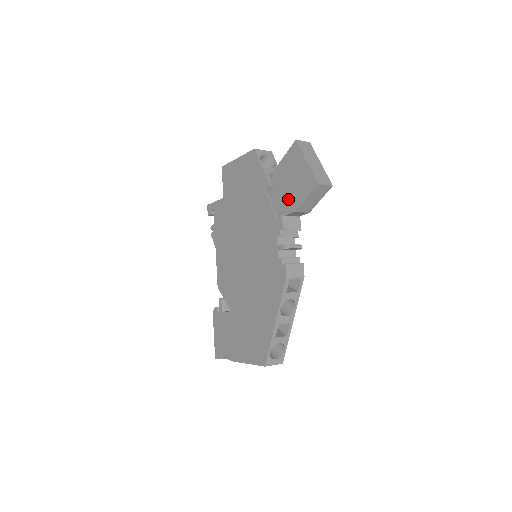
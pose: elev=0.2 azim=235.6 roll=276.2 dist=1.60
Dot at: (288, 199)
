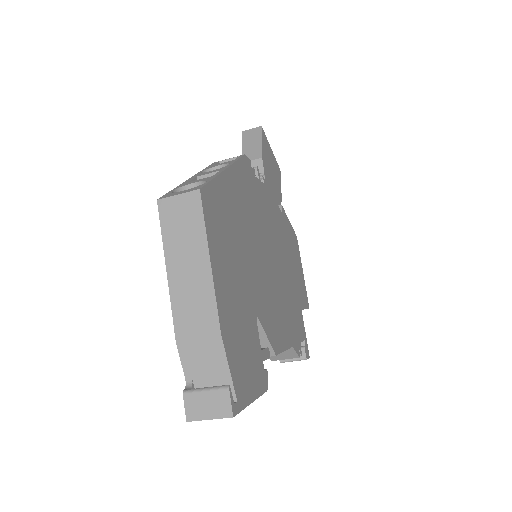
Dot at: occluded
